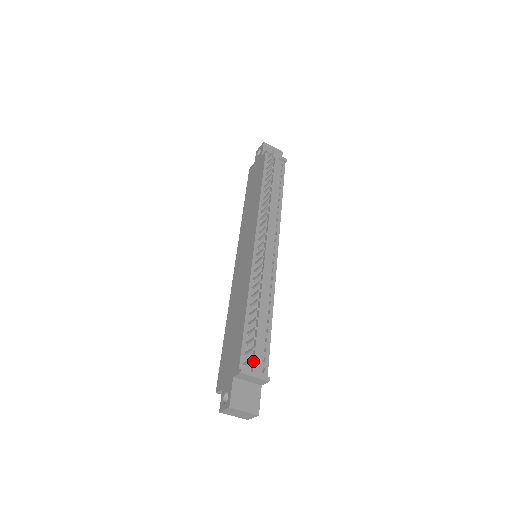
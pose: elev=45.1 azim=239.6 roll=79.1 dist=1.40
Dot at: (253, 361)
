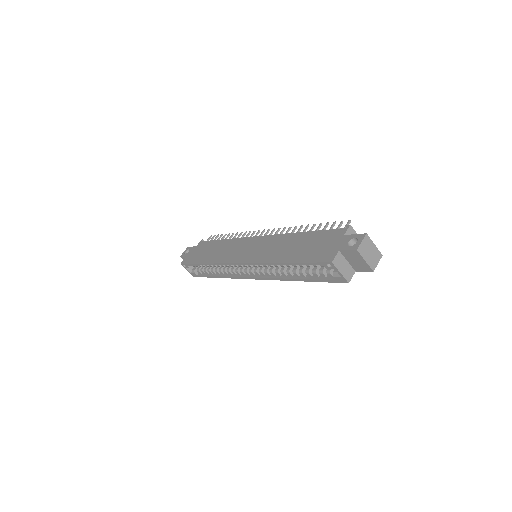
Dot at: occluded
